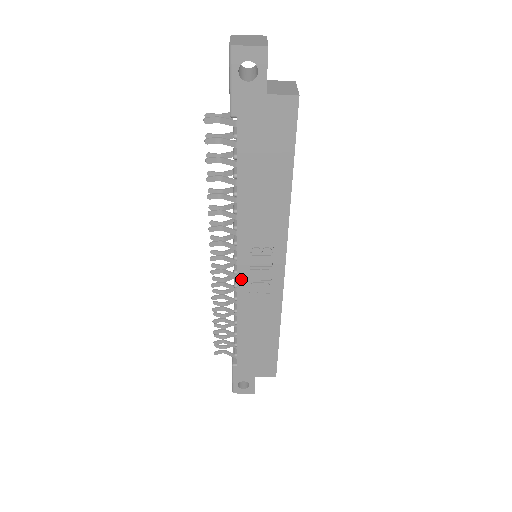
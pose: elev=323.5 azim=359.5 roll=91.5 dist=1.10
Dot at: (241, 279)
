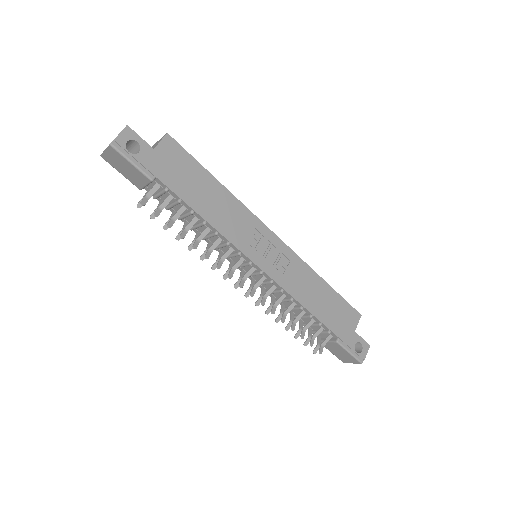
Dot at: (269, 272)
